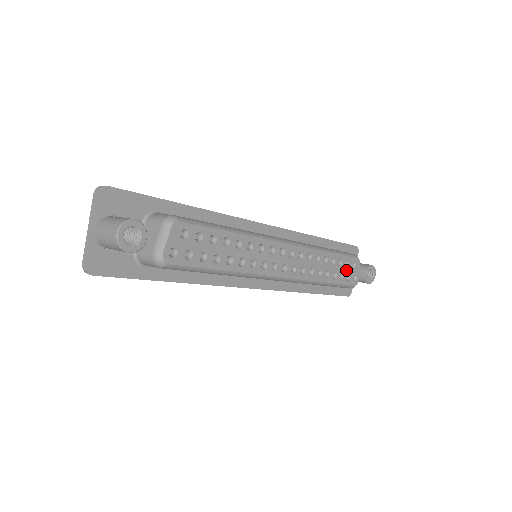
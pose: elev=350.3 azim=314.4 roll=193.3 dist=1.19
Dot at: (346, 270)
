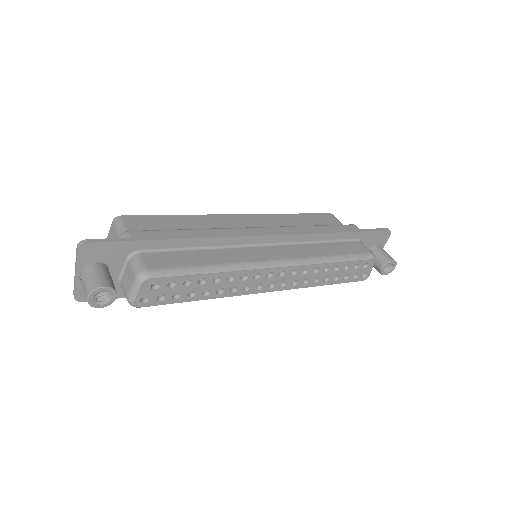
Dot at: (354, 271)
